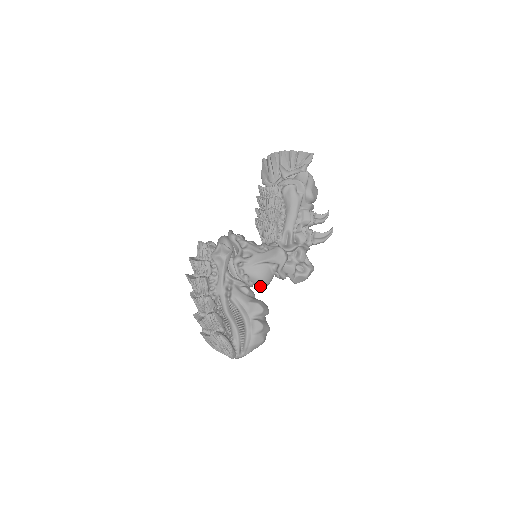
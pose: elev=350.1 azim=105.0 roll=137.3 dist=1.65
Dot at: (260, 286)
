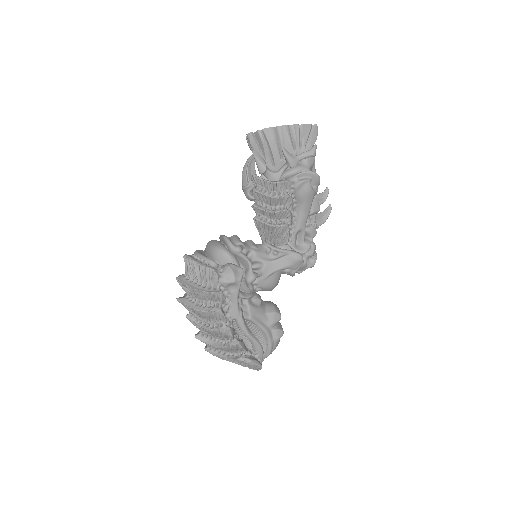
Dot at: occluded
